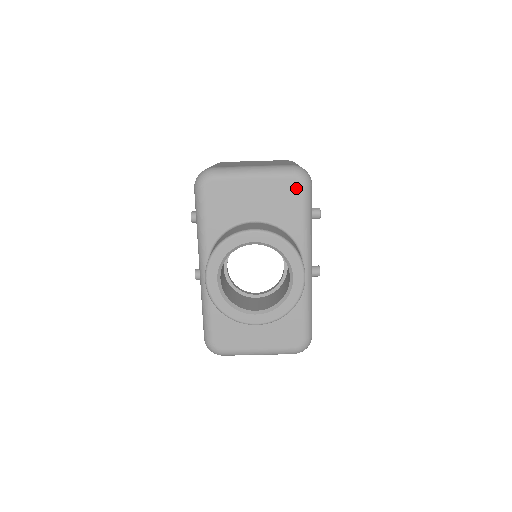
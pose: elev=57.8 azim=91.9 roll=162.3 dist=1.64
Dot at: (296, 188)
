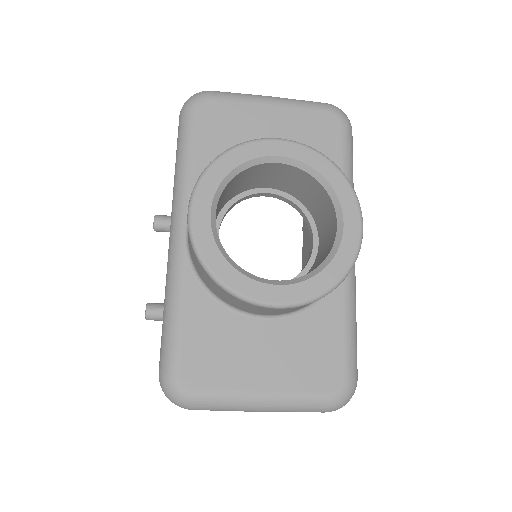
Dot at: (333, 125)
